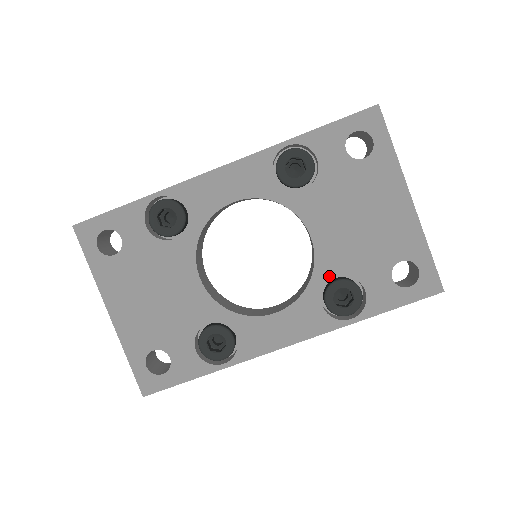
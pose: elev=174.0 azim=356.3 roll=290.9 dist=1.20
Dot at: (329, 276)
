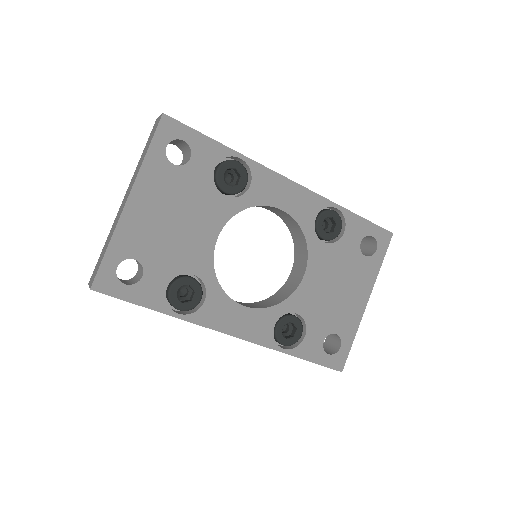
Dot at: (294, 309)
